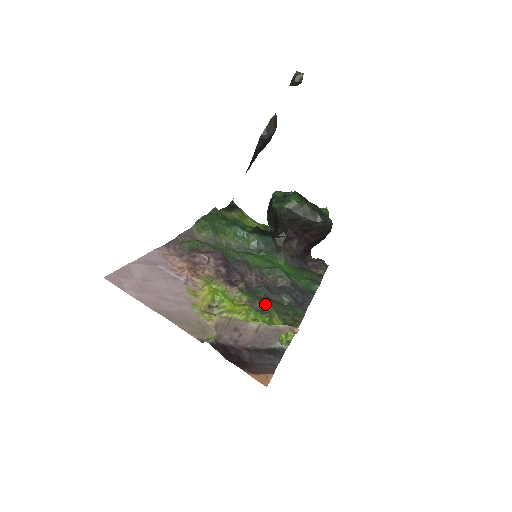
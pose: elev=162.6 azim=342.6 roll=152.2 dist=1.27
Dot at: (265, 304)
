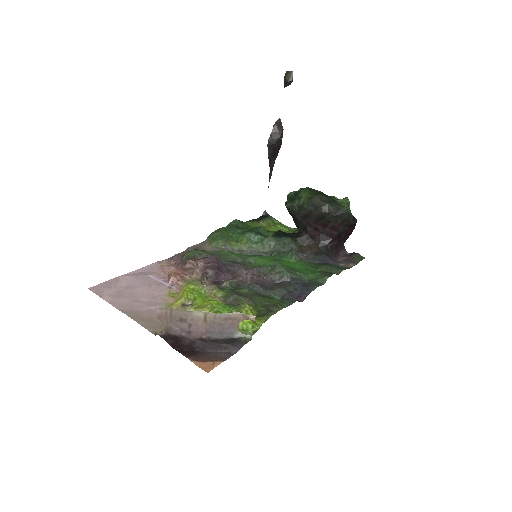
Dot at: (240, 298)
